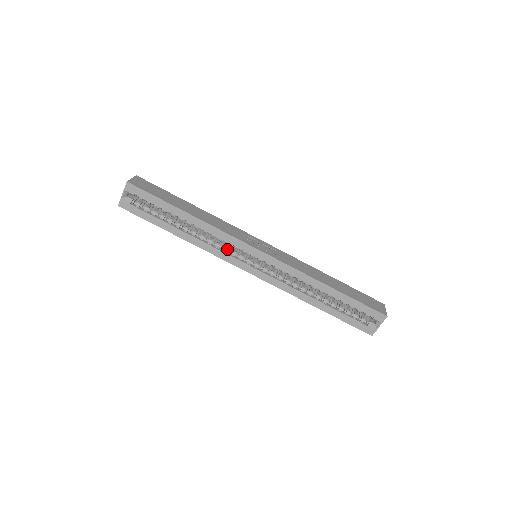
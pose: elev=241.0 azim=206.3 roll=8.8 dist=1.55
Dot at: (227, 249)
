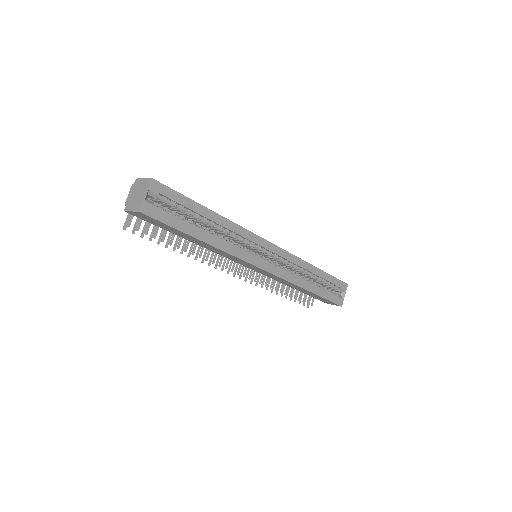
Dot at: occluded
